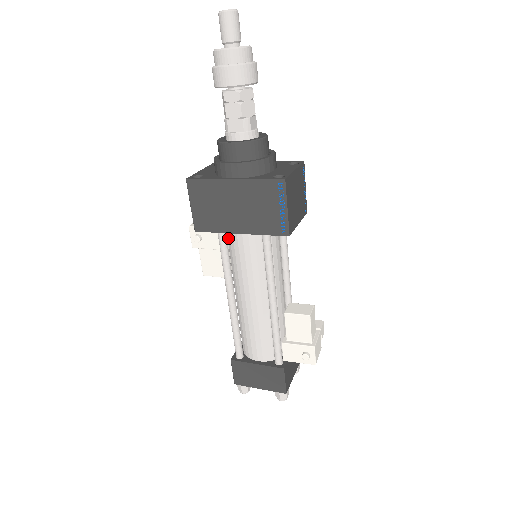
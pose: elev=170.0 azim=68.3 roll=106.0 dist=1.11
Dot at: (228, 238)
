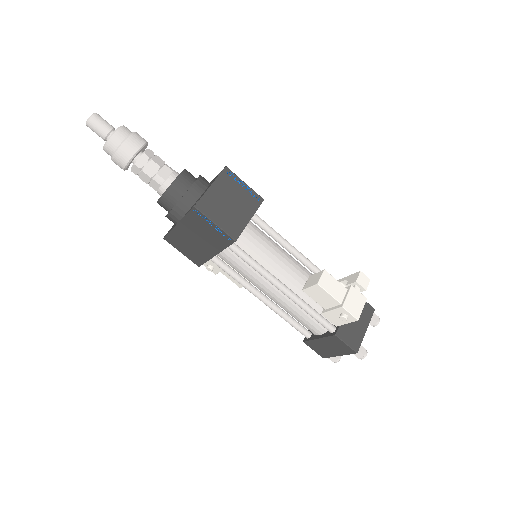
Dot at: occluded
